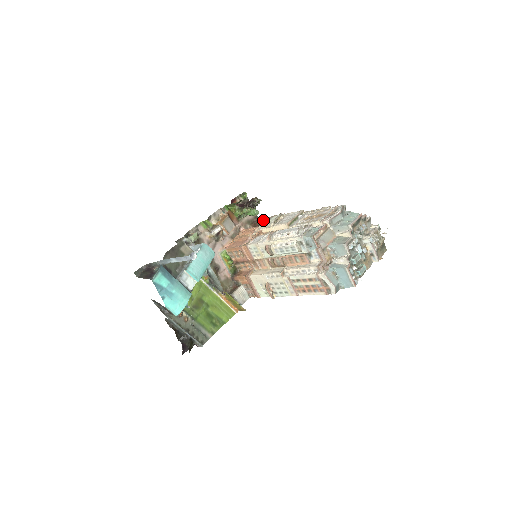
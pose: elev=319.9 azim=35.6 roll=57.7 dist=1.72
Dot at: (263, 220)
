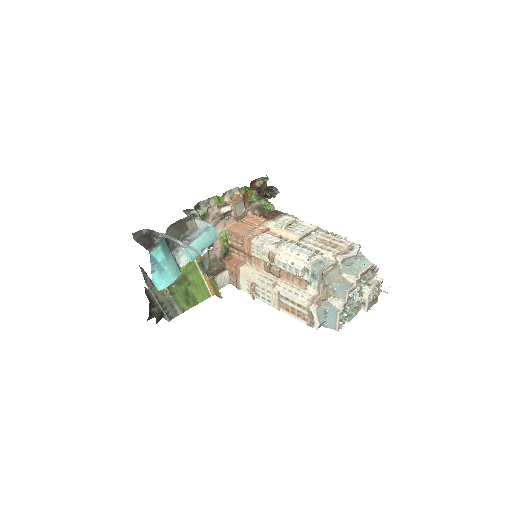
Dot at: (273, 213)
